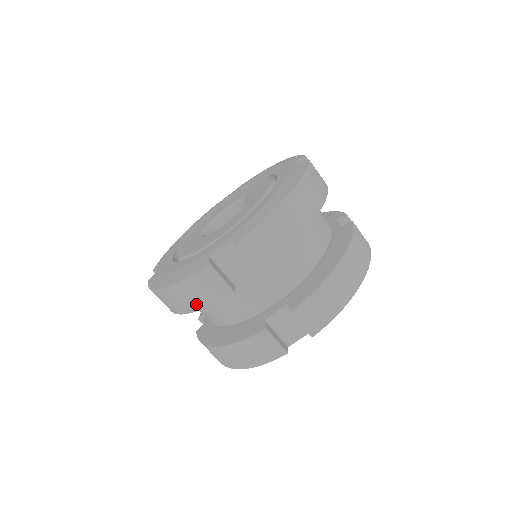
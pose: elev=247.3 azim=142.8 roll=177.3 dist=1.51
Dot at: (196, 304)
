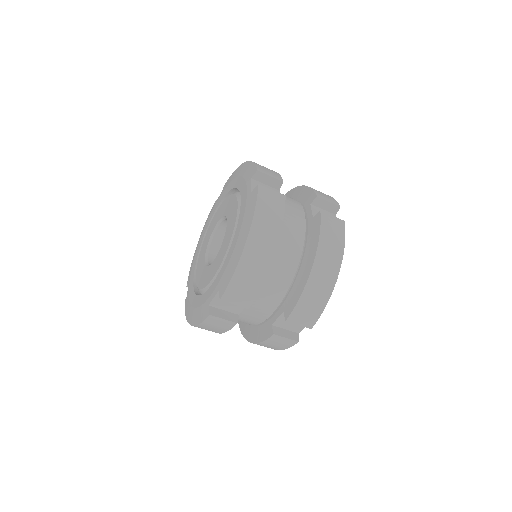
Dot at: (217, 332)
